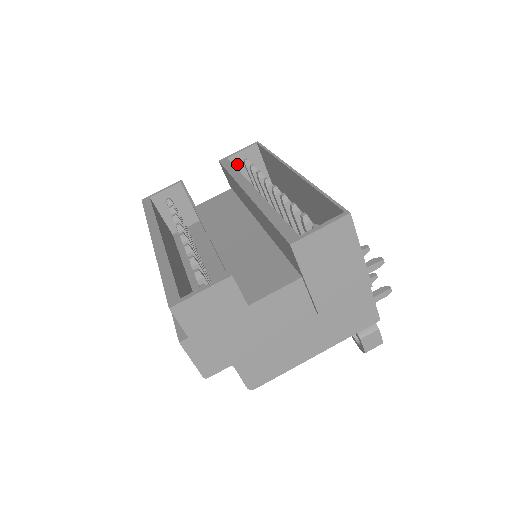
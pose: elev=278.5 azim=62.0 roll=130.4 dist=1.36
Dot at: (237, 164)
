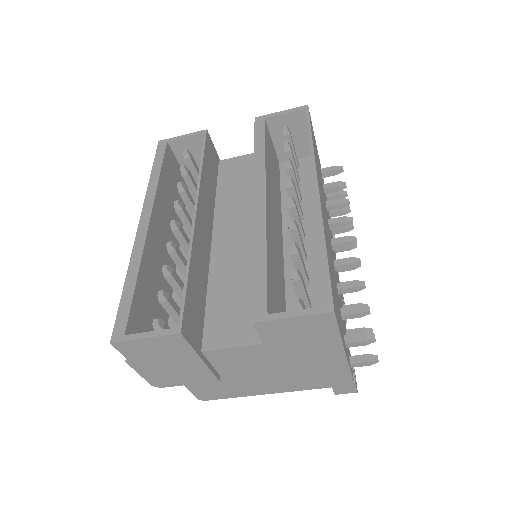
Dot at: (276, 126)
